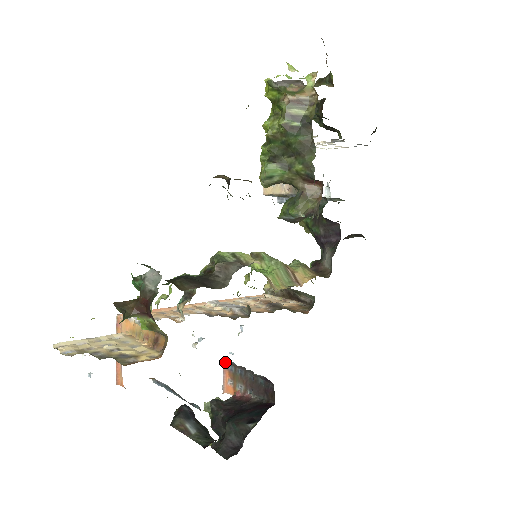
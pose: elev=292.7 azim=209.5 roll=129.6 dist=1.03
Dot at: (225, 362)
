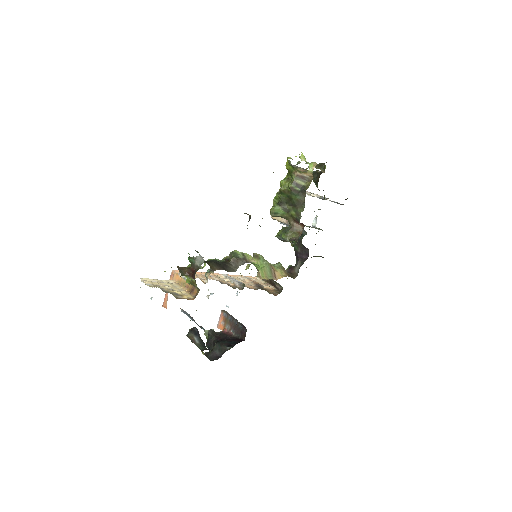
Dot at: (223, 311)
